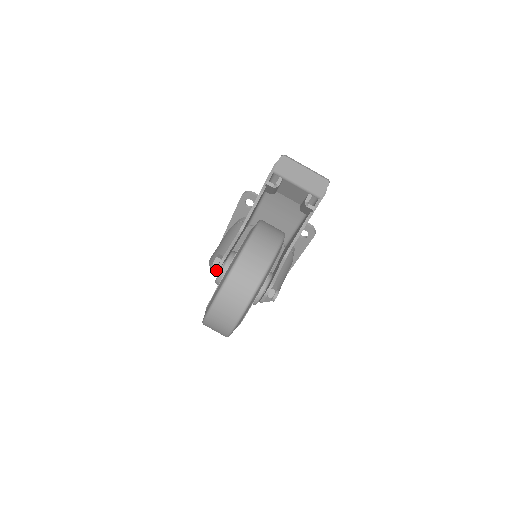
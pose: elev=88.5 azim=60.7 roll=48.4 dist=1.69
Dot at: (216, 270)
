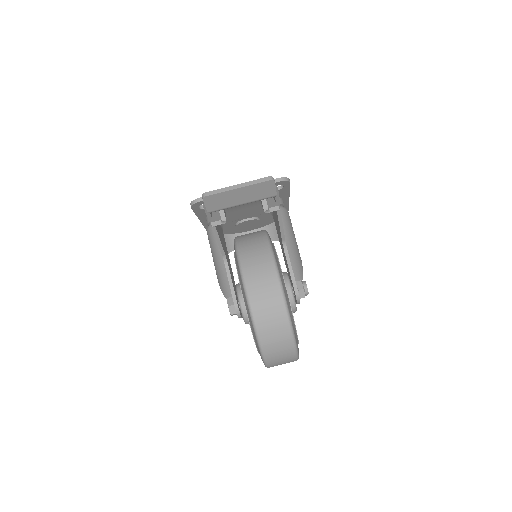
Dot at: occluded
